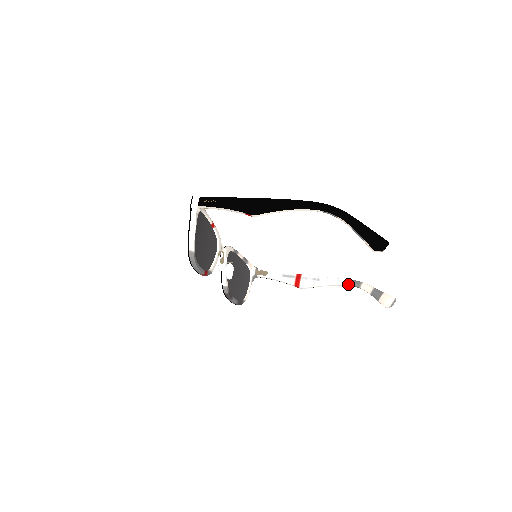
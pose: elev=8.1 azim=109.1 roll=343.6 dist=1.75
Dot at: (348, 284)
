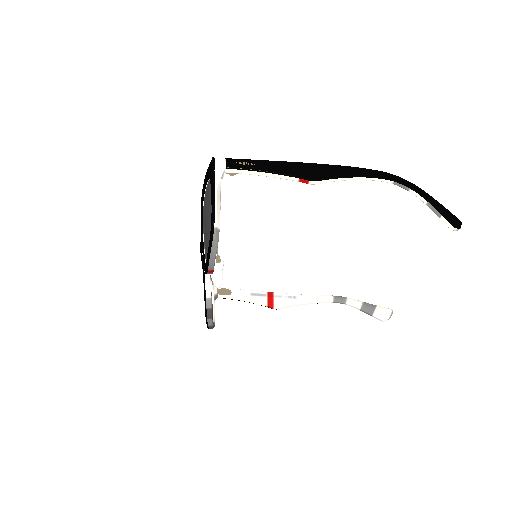
Dot at: (330, 300)
